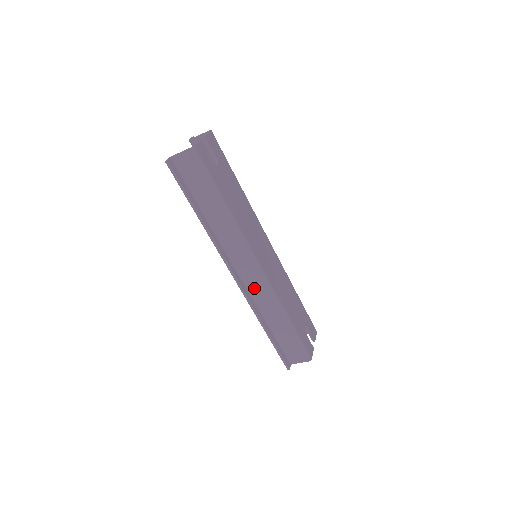
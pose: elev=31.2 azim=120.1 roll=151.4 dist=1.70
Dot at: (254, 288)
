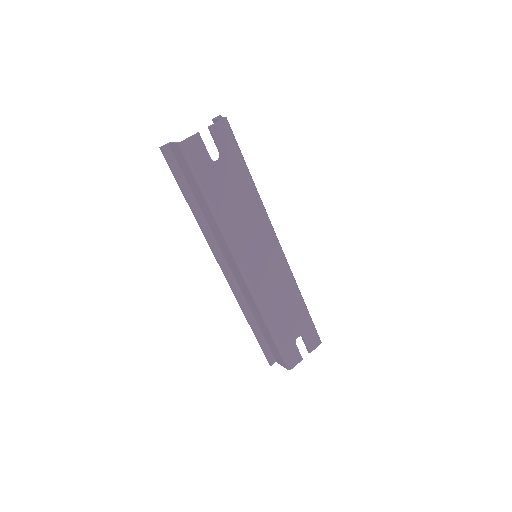
Dot at: (242, 286)
